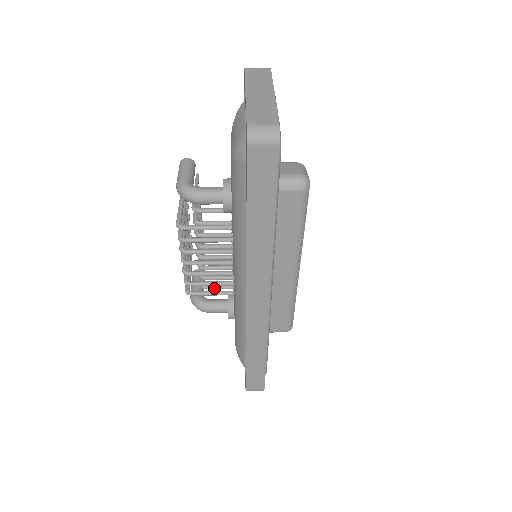
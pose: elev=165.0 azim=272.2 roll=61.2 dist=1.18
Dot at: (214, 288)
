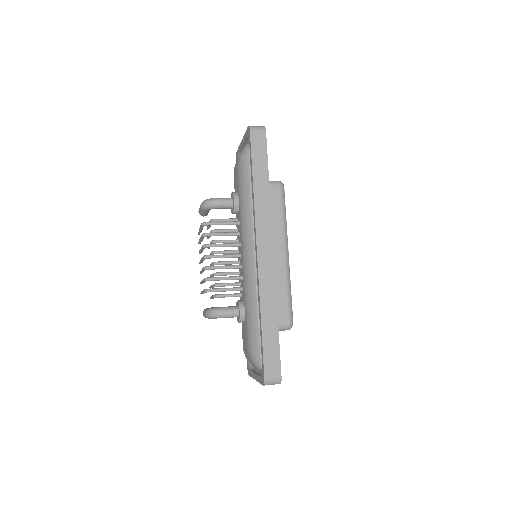
Dot at: (226, 295)
